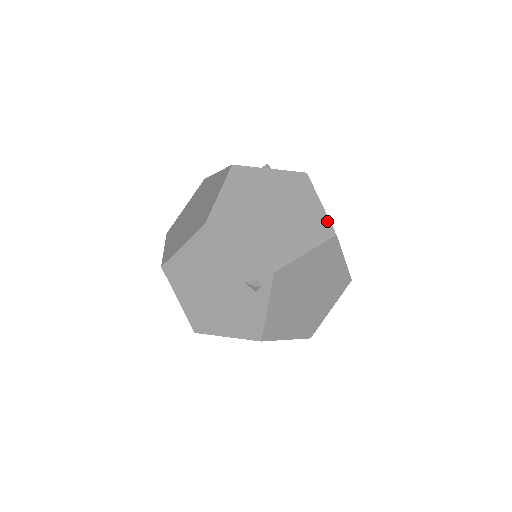
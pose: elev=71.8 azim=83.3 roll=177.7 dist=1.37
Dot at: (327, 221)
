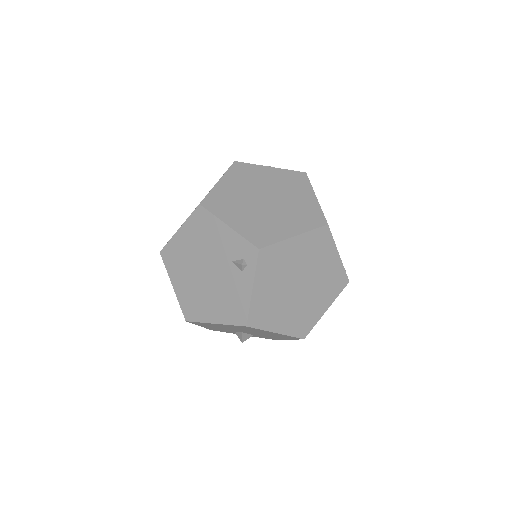
Dot at: (320, 212)
